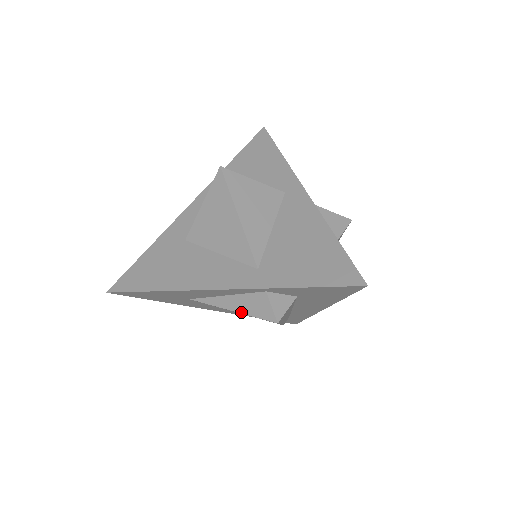
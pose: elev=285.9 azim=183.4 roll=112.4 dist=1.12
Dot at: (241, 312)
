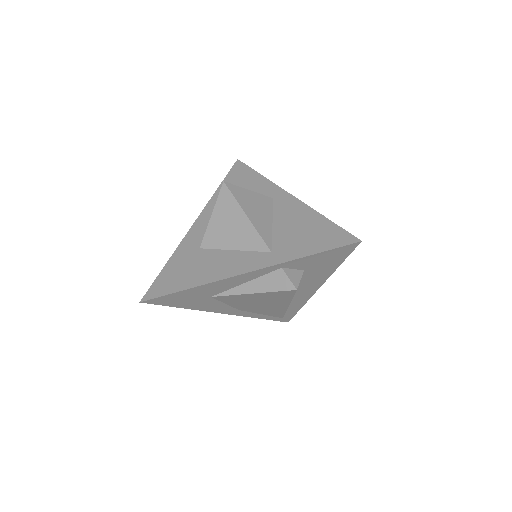
Dot at: (262, 292)
